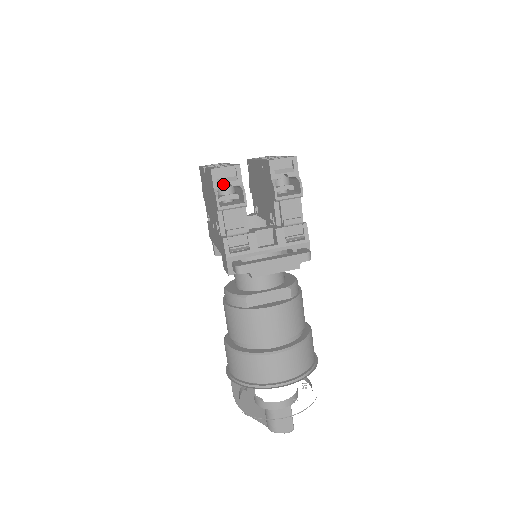
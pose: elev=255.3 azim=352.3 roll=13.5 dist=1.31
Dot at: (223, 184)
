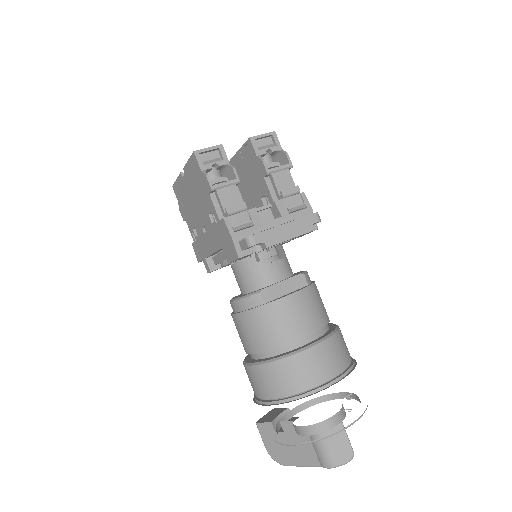
Dot at: (210, 165)
